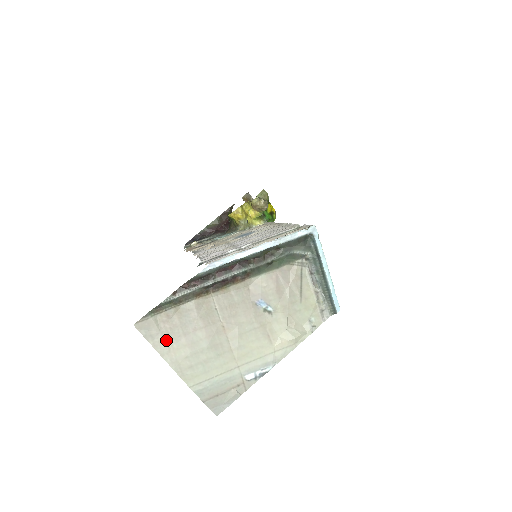
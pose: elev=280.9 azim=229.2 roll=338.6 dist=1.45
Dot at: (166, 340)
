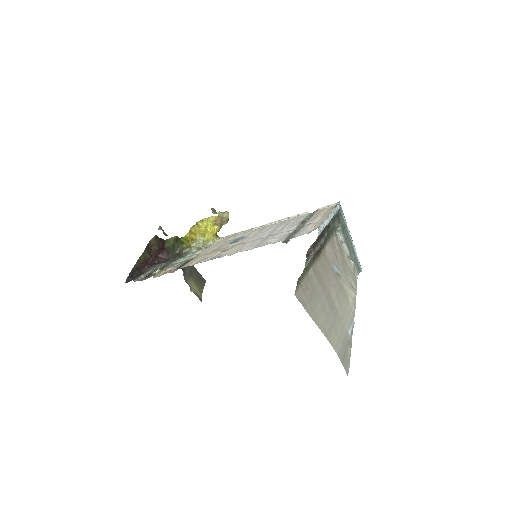
Dot at: (312, 307)
